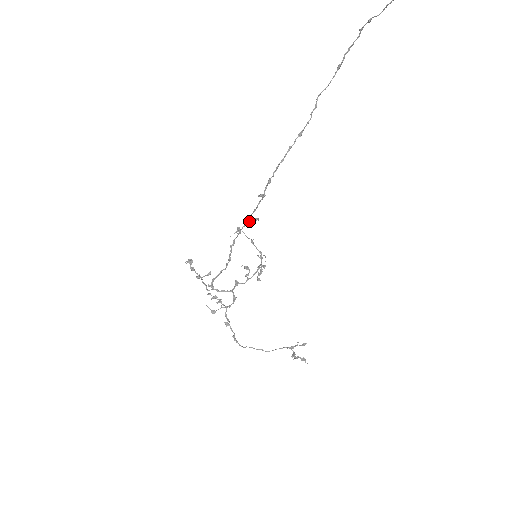
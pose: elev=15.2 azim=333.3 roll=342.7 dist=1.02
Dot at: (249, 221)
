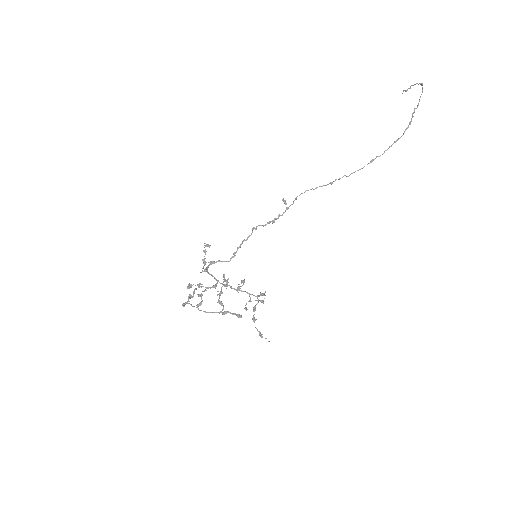
Dot at: (267, 223)
